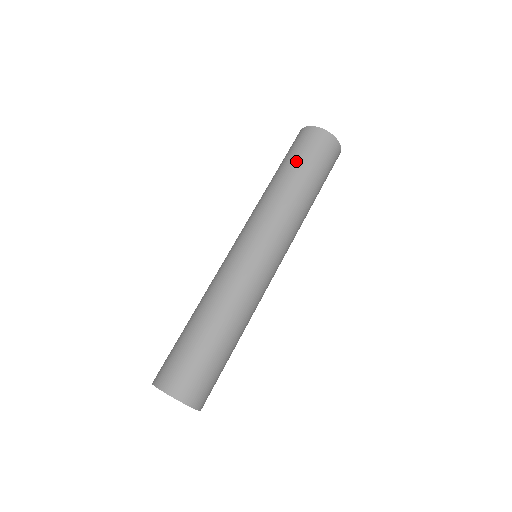
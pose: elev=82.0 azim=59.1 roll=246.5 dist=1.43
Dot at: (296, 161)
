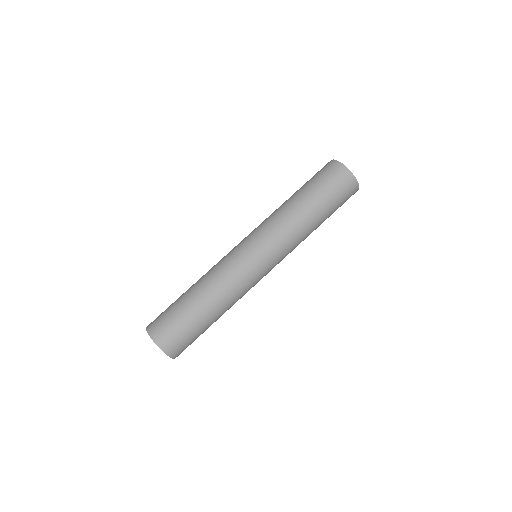
Dot at: (314, 189)
